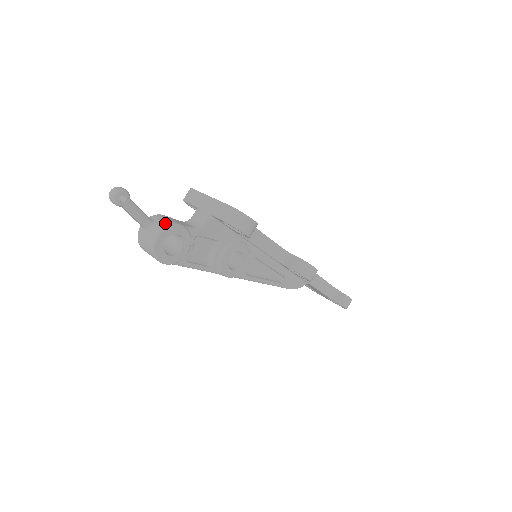
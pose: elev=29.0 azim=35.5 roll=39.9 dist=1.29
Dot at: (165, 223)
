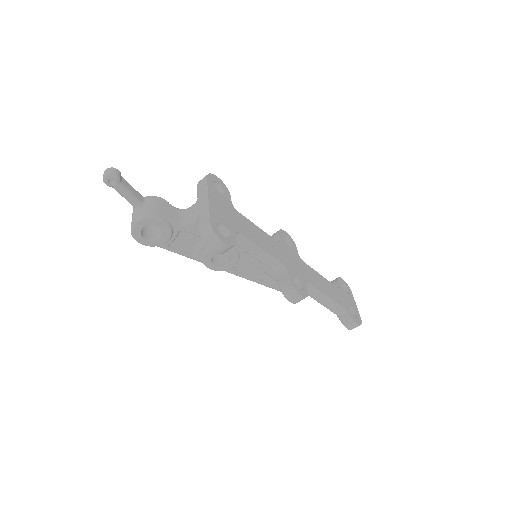
Dot at: (148, 212)
